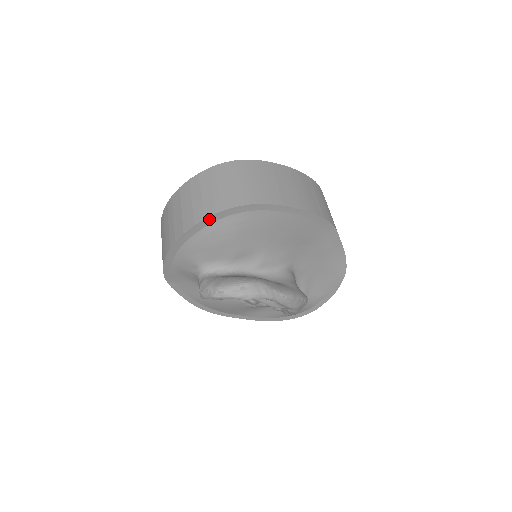
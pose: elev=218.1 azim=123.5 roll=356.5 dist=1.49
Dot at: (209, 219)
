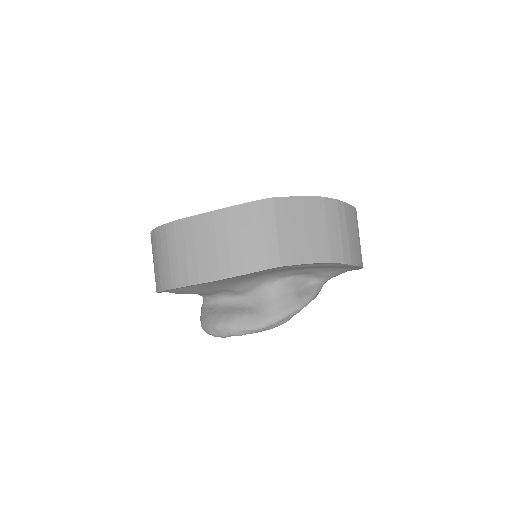
Dot at: (160, 292)
